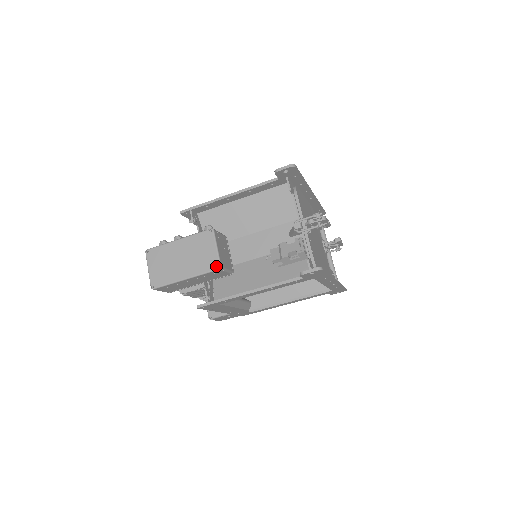
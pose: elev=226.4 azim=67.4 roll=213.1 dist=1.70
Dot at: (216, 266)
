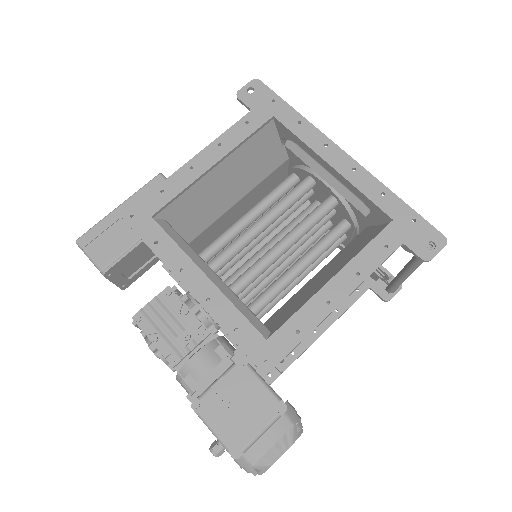
Dot at: (157, 178)
